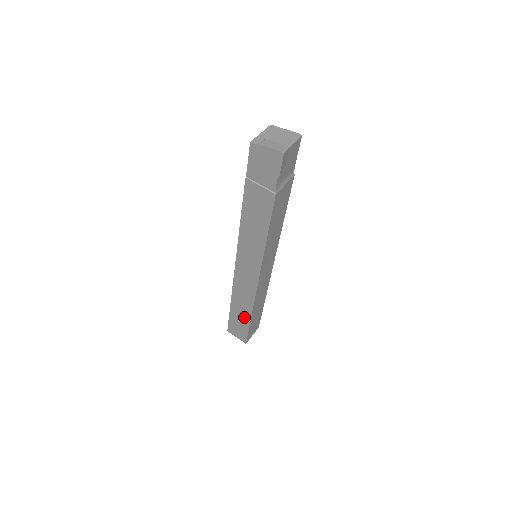
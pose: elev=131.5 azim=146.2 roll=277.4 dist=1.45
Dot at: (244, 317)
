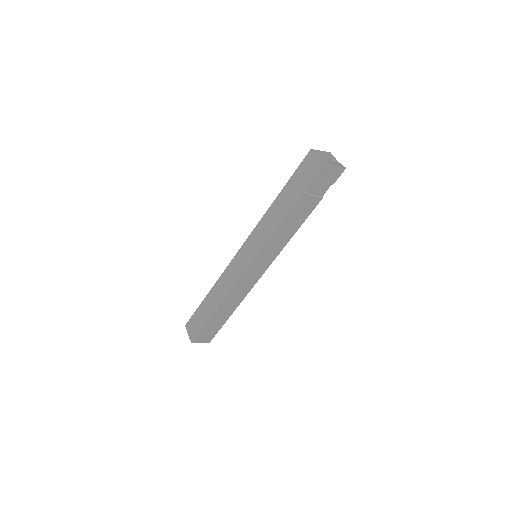
Dot at: (224, 317)
